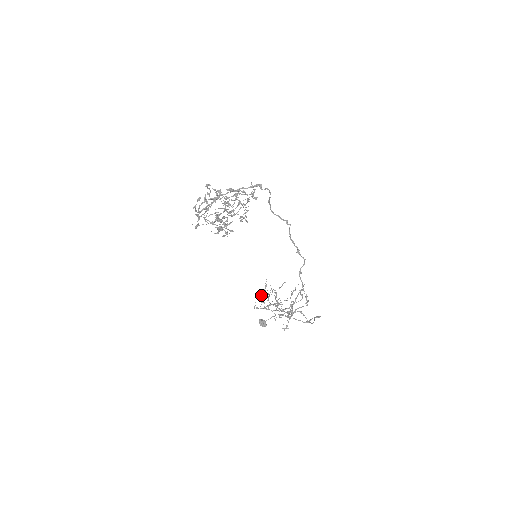
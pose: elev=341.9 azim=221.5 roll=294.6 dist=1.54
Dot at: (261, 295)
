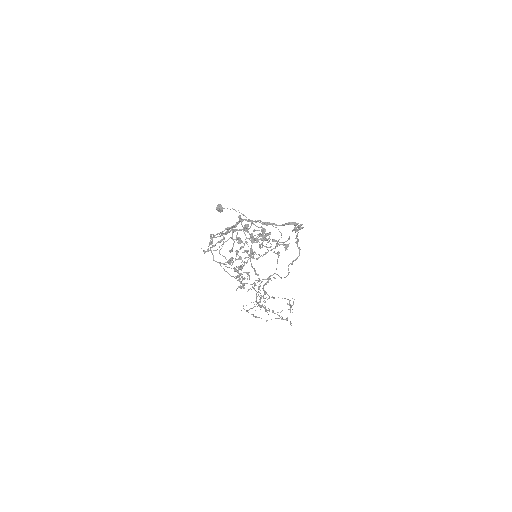
Dot at: occluded
